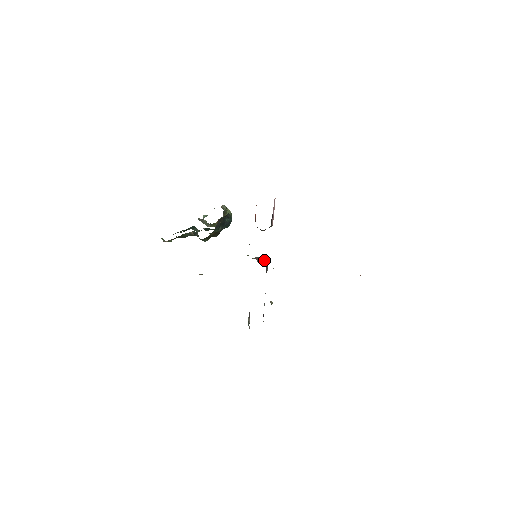
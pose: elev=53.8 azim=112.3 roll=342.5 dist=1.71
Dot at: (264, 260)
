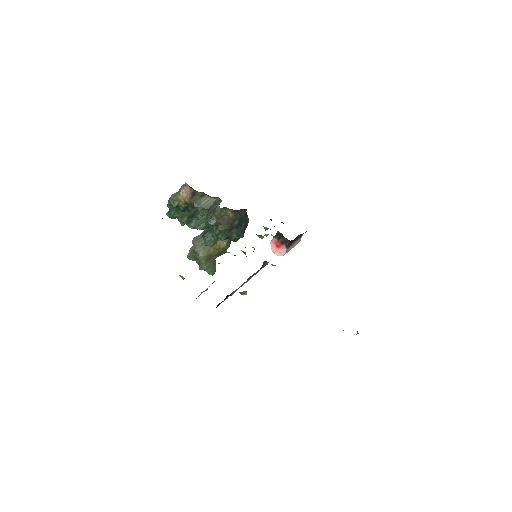
Dot at: occluded
